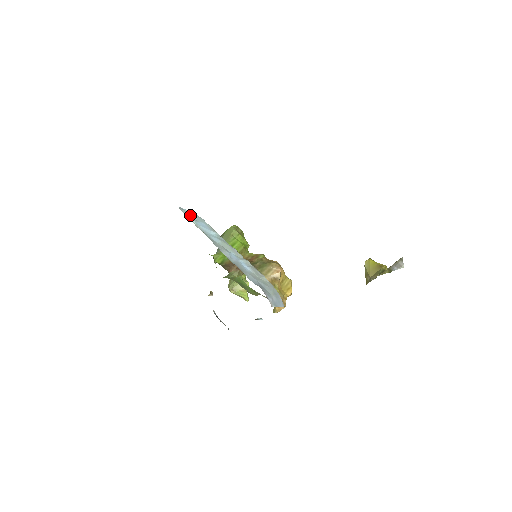
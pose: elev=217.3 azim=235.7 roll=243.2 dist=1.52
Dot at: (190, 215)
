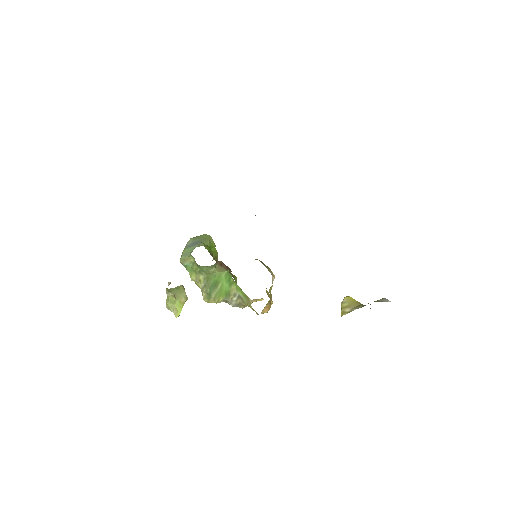
Dot at: occluded
